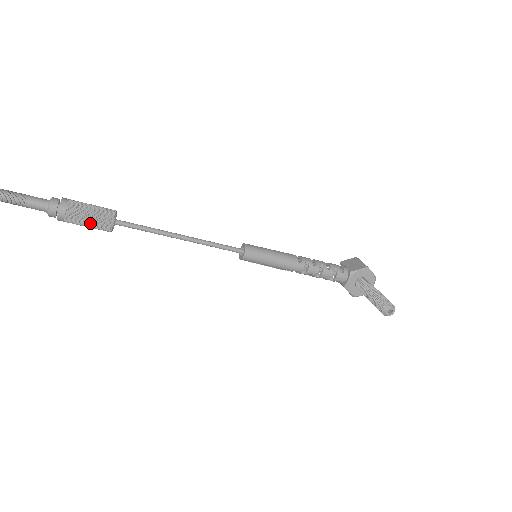
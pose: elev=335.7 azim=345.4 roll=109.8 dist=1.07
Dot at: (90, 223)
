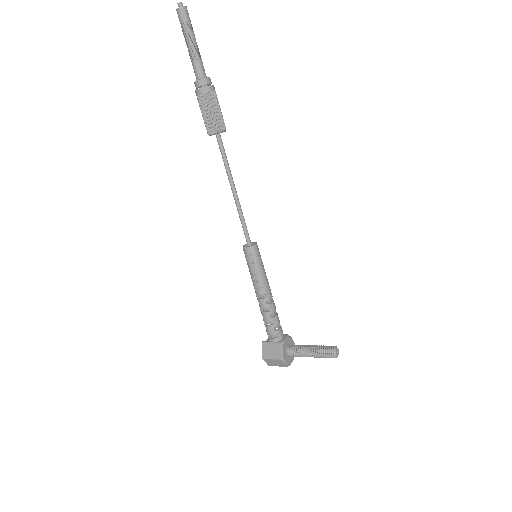
Dot at: (217, 112)
